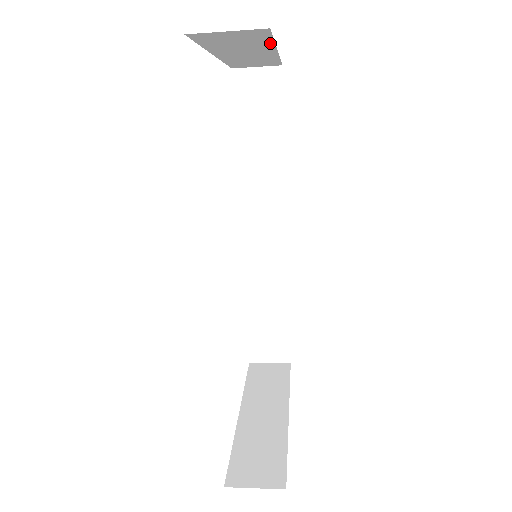
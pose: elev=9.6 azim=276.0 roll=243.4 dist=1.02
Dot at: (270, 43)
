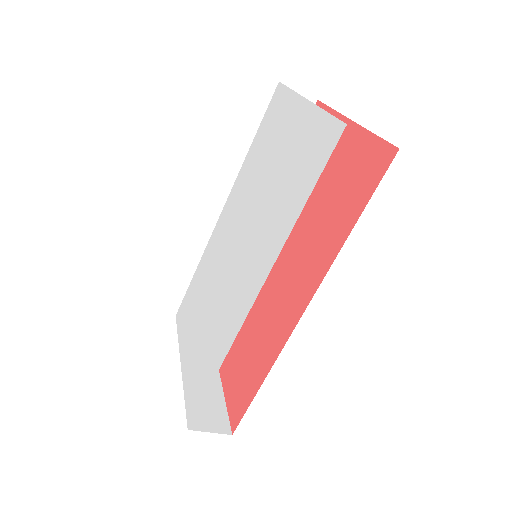
Dot at: occluded
